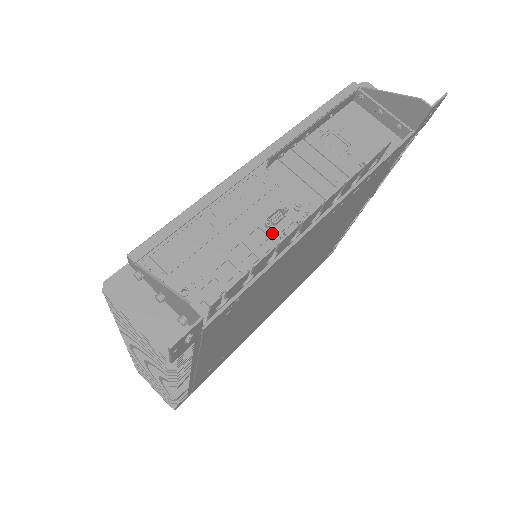
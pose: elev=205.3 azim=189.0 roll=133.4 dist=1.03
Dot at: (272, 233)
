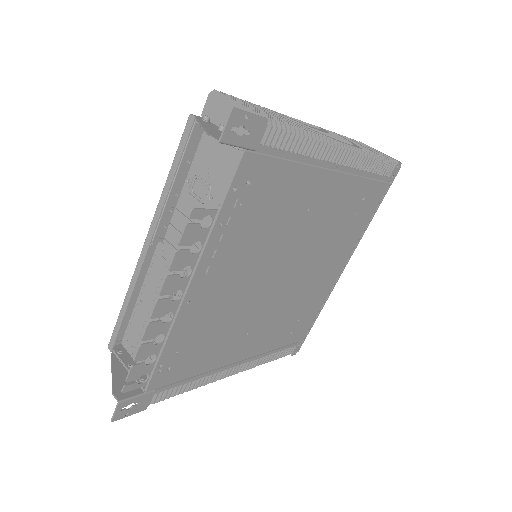
Dot at: occluded
